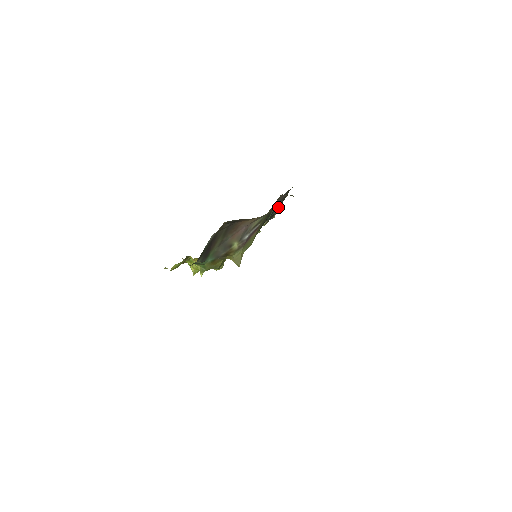
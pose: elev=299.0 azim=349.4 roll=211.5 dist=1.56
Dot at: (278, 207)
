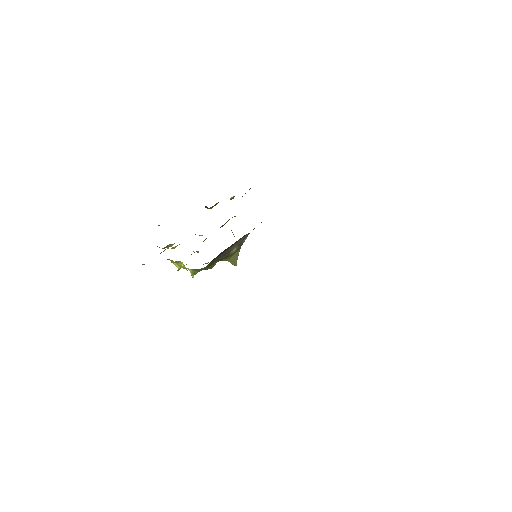
Dot at: occluded
